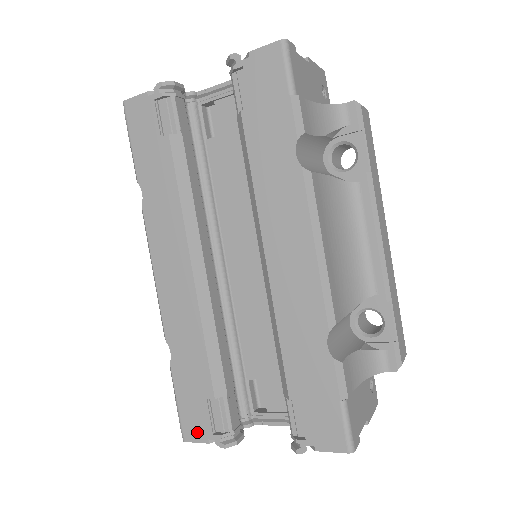
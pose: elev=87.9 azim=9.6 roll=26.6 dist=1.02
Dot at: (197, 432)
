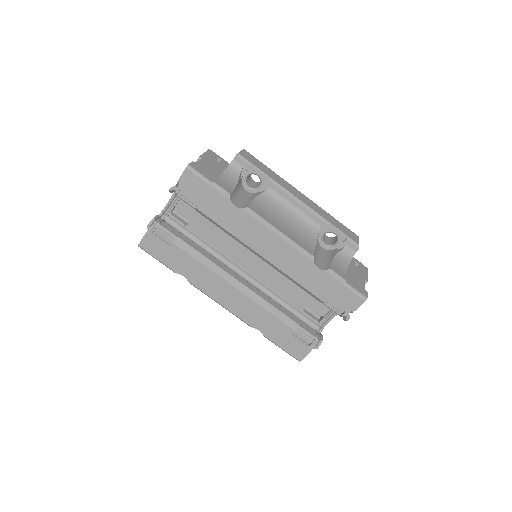
Dot at: (301, 352)
